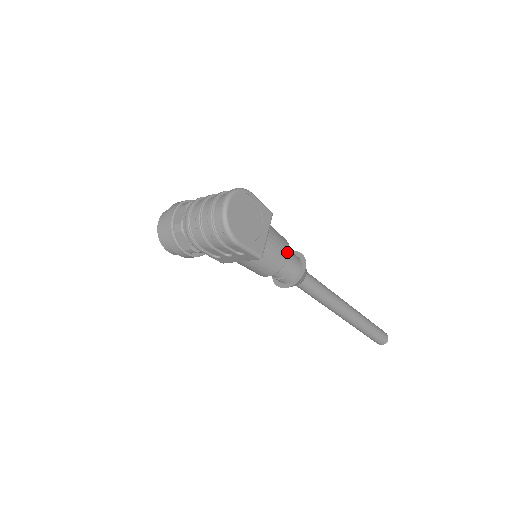
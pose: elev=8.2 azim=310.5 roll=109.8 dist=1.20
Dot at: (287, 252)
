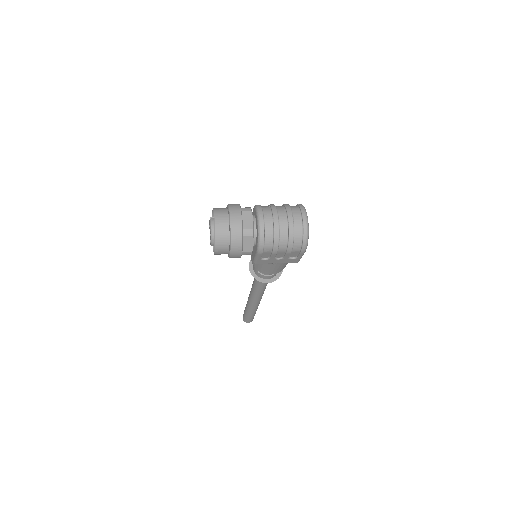
Dot at: occluded
